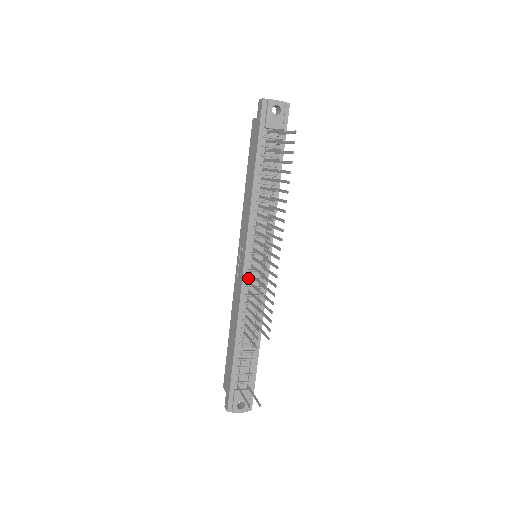
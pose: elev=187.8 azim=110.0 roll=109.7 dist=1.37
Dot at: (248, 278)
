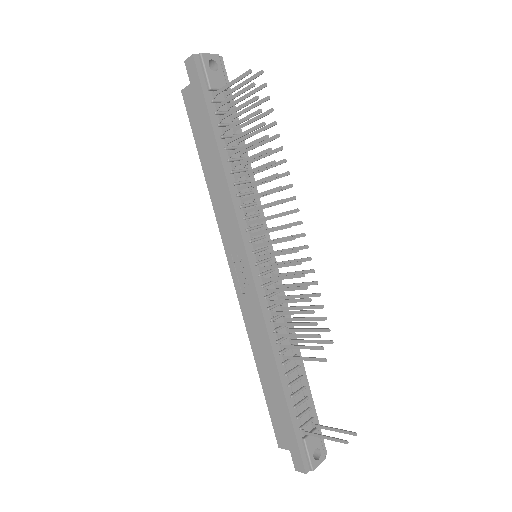
Dot at: (262, 285)
